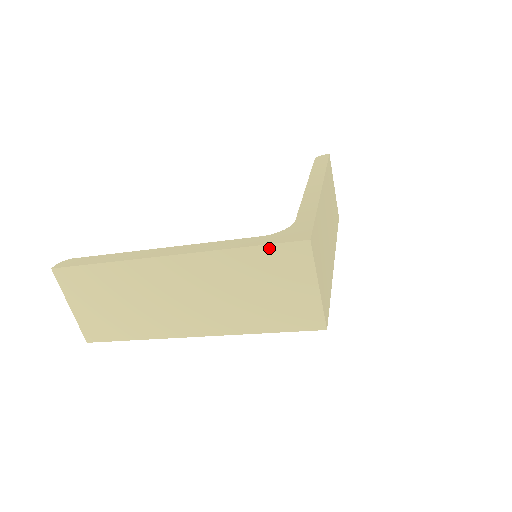
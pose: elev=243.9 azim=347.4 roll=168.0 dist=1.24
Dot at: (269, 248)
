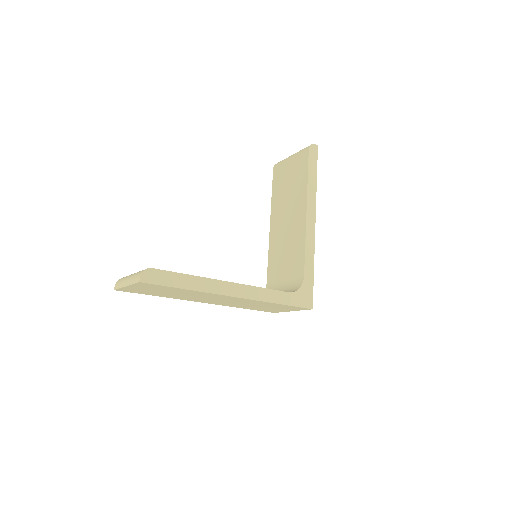
Dot at: (292, 306)
